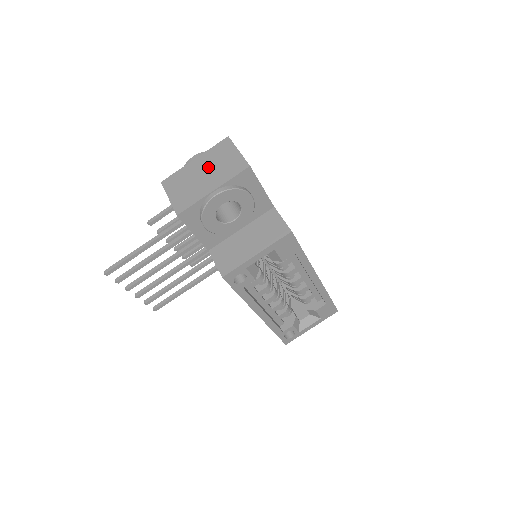
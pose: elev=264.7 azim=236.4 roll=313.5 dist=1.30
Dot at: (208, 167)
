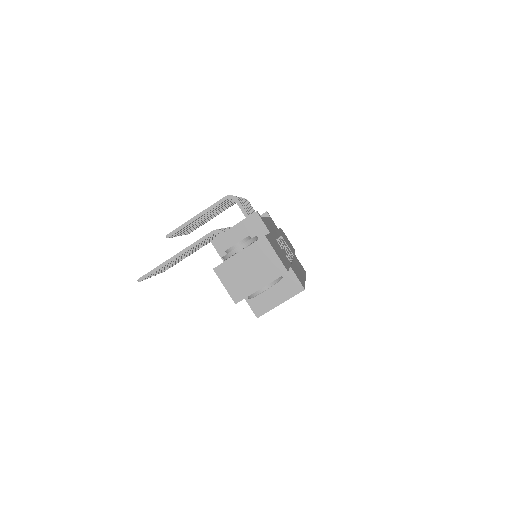
Dot at: (253, 264)
